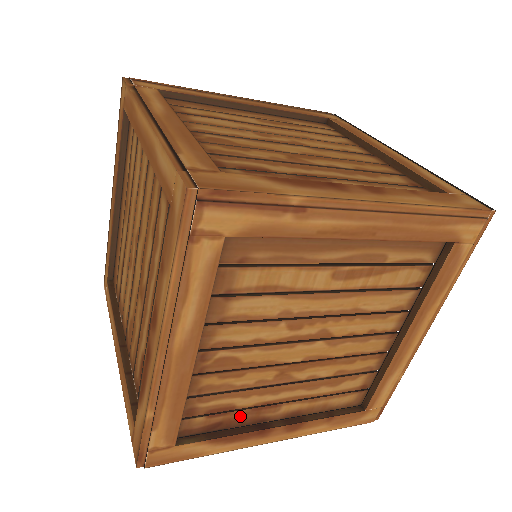
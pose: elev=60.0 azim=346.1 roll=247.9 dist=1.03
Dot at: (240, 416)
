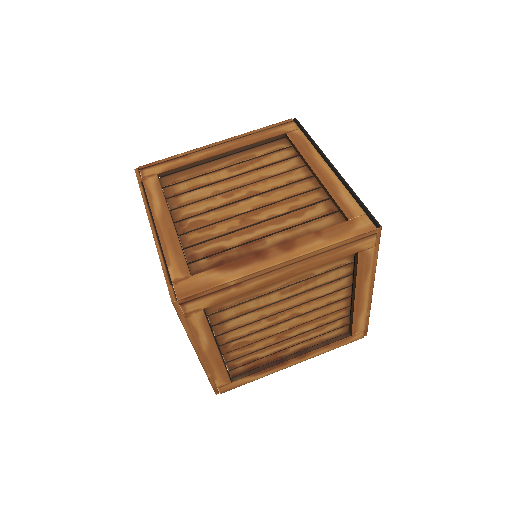
Dot at: (265, 360)
